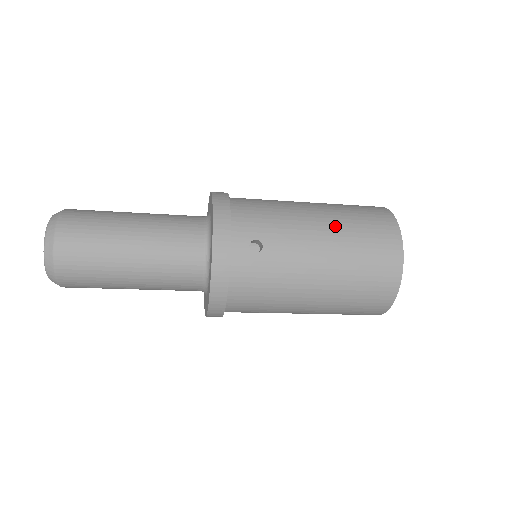
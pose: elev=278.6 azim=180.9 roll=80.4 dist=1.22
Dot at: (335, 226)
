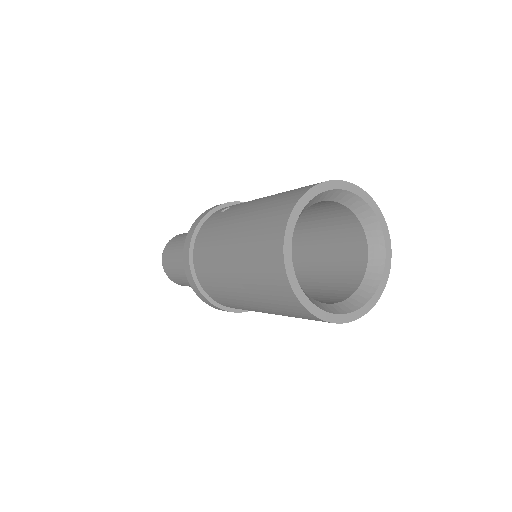
Dot at: occluded
